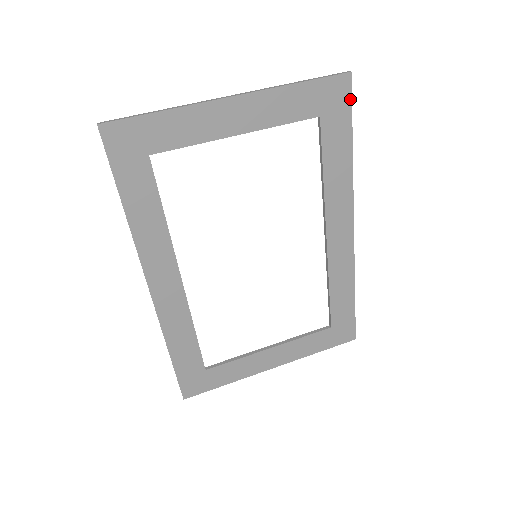
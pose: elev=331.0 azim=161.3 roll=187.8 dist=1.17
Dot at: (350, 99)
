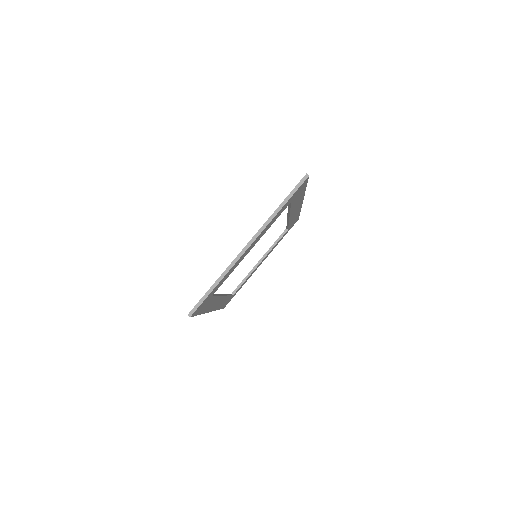
Dot at: (307, 181)
